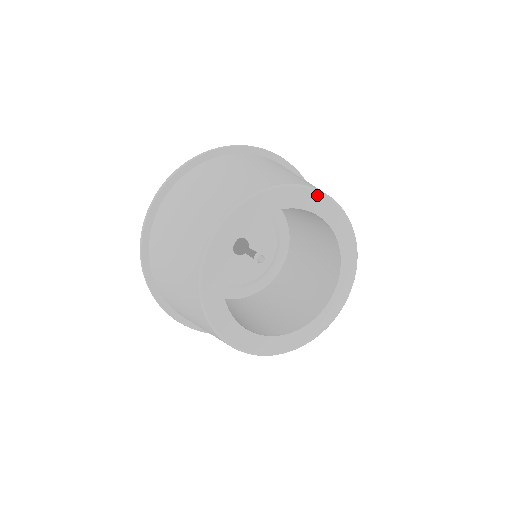
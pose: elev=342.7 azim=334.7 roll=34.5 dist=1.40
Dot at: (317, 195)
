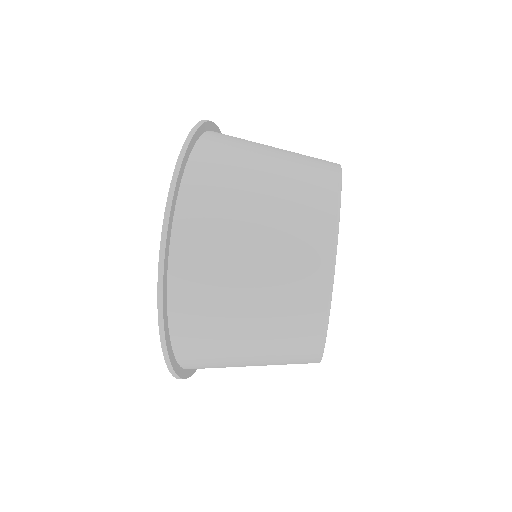
Dot at: occluded
